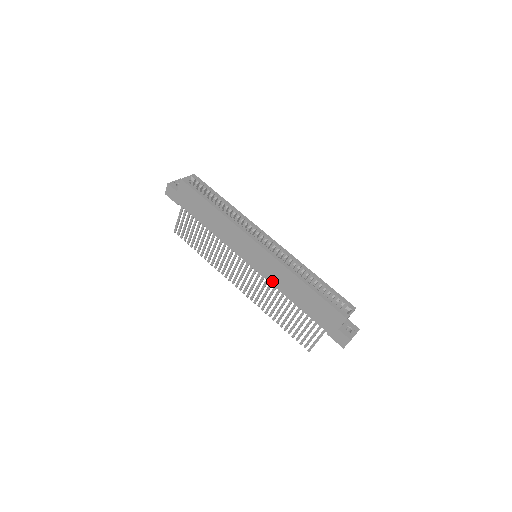
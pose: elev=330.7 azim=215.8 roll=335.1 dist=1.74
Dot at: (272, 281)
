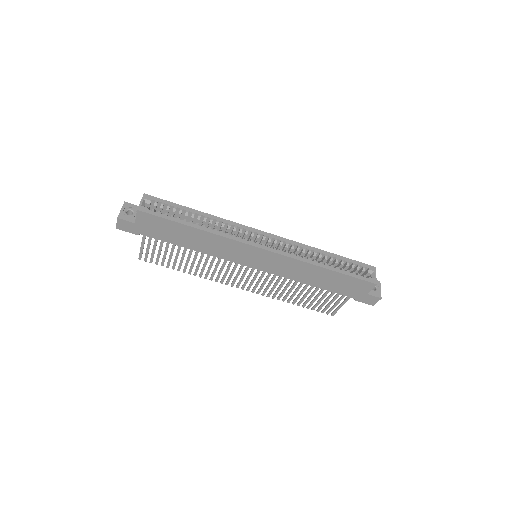
Dot at: (285, 275)
